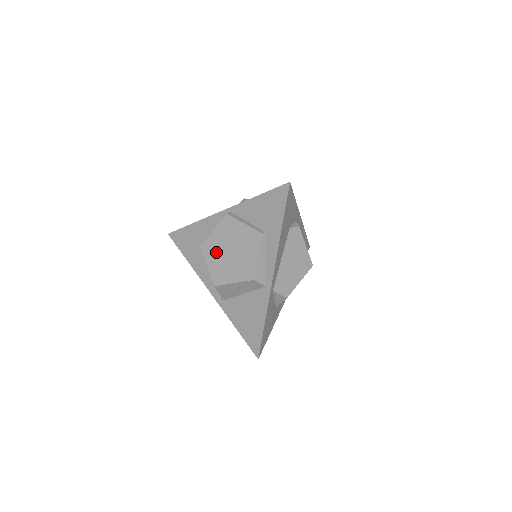
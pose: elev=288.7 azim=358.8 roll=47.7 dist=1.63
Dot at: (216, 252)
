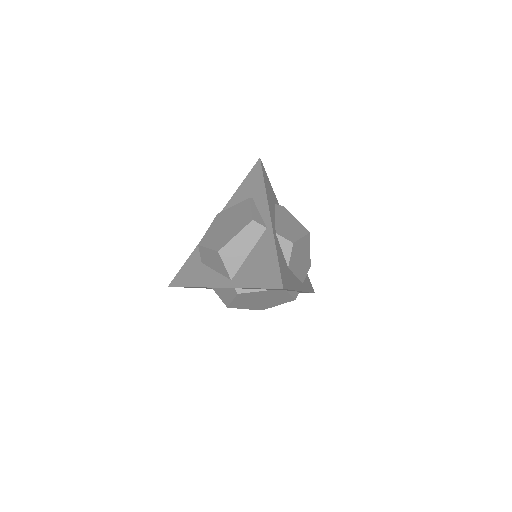
Dot at: (214, 235)
